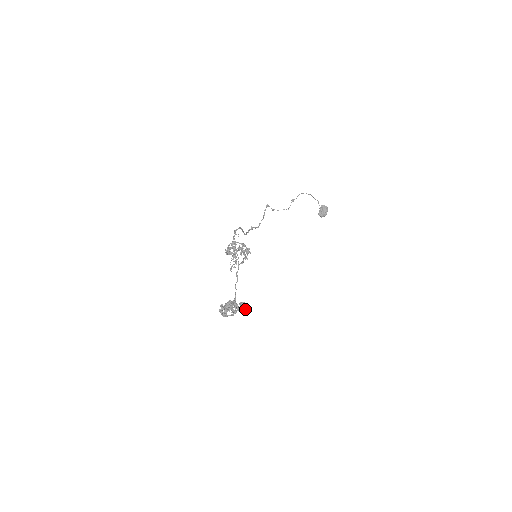
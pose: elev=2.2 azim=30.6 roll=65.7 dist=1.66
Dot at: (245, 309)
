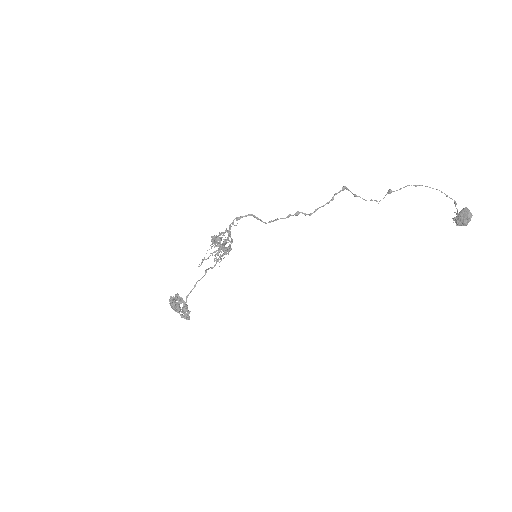
Dot at: (184, 314)
